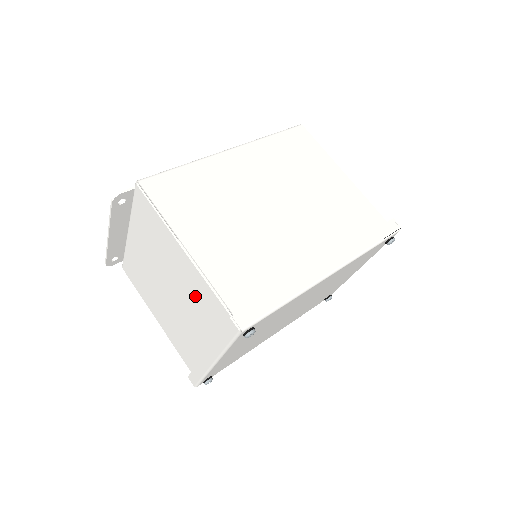
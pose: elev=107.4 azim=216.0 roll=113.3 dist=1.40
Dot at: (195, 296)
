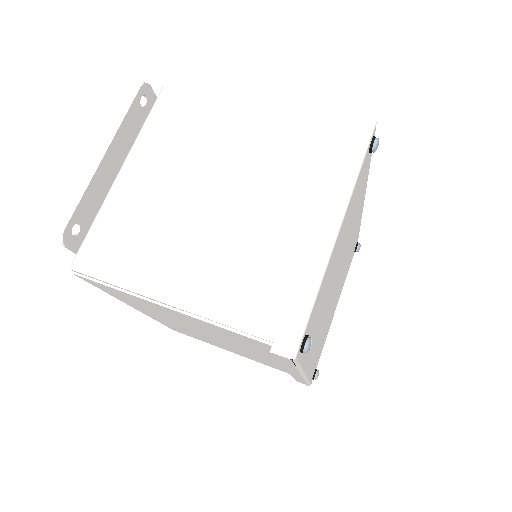
Dot at: (281, 152)
